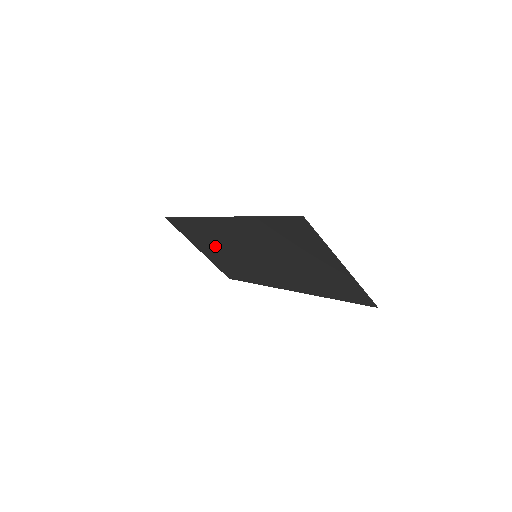
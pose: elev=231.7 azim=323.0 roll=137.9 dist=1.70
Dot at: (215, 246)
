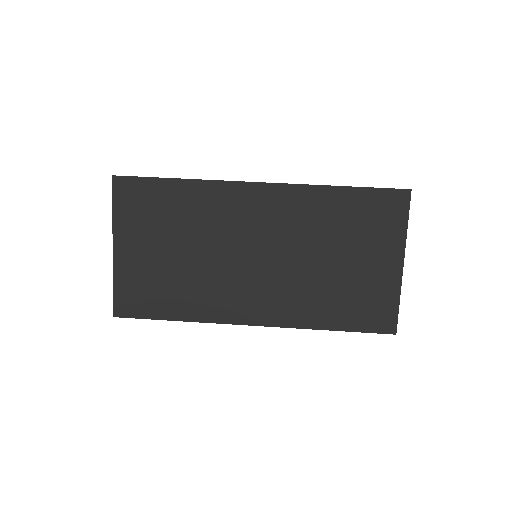
Dot at: (176, 238)
